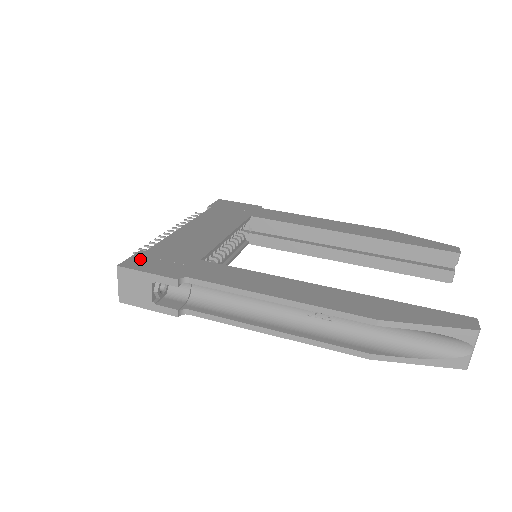
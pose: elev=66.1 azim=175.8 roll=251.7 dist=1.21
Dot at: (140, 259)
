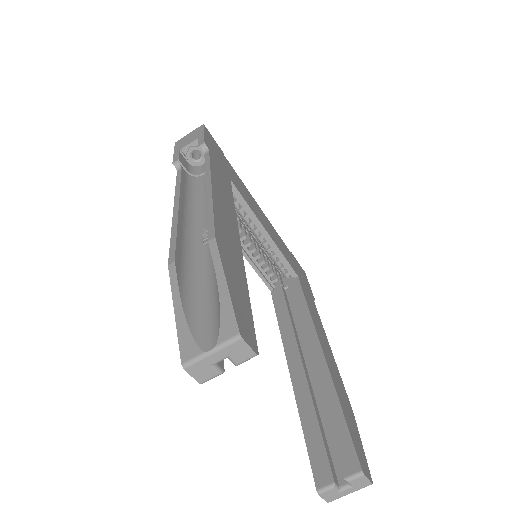
Dot at: (215, 143)
